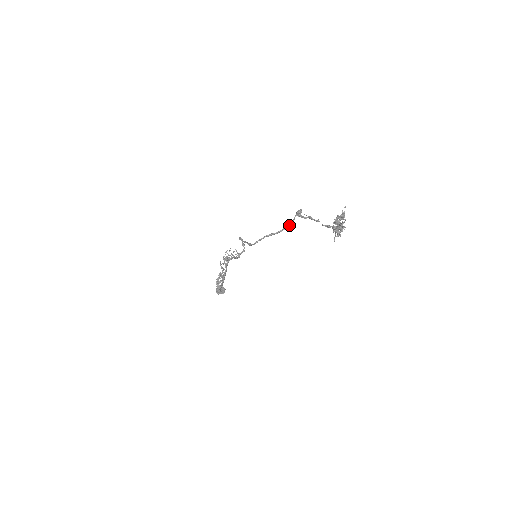
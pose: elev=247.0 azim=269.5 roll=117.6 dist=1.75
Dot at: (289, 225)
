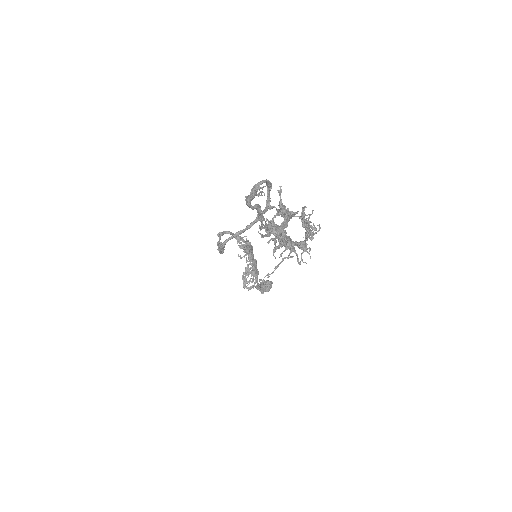
Dot at: occluded
